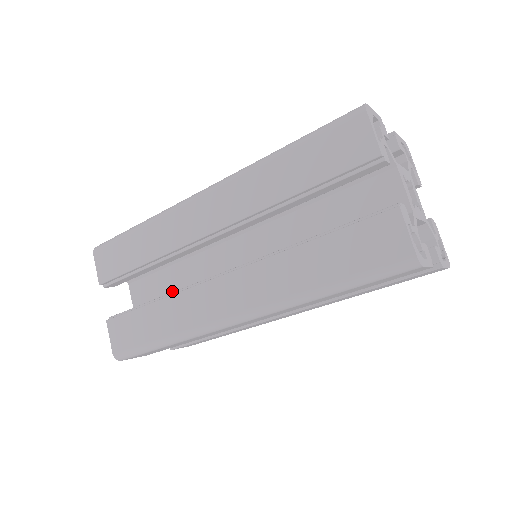
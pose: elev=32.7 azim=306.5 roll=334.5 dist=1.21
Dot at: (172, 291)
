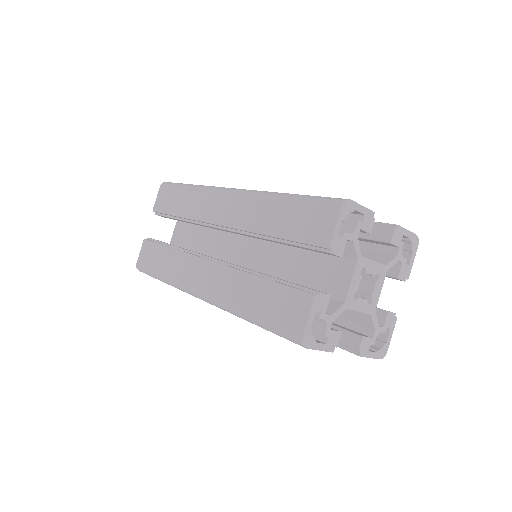
Dot at: (195, 244)
